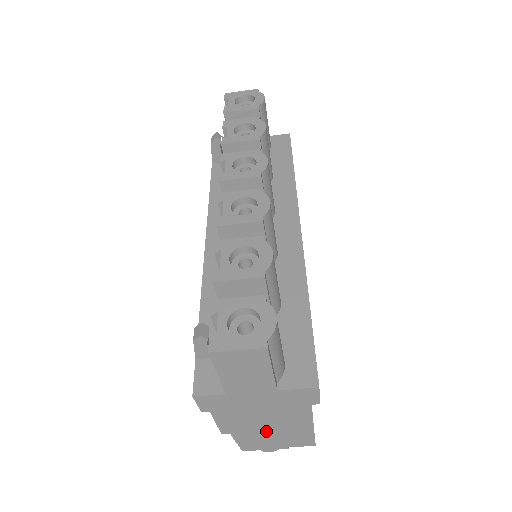
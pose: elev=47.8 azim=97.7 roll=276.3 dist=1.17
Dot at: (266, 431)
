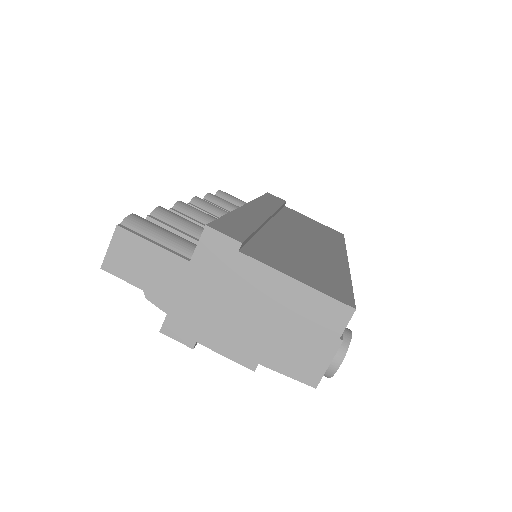
Dot at: (276, 329)
